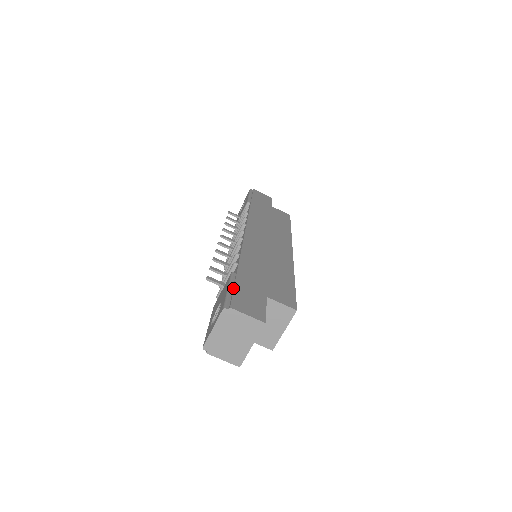
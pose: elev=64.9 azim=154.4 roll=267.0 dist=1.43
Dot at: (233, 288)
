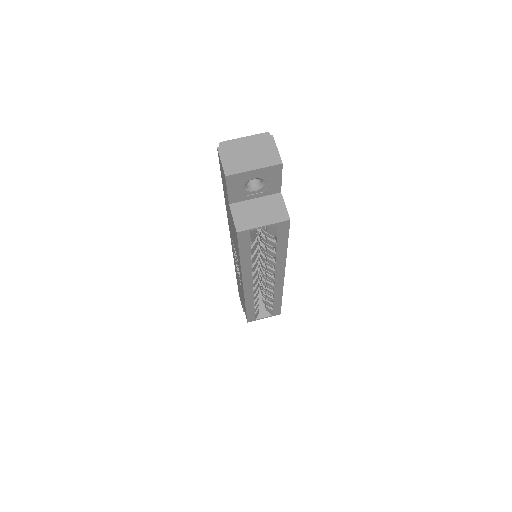
Dot at: occluded
